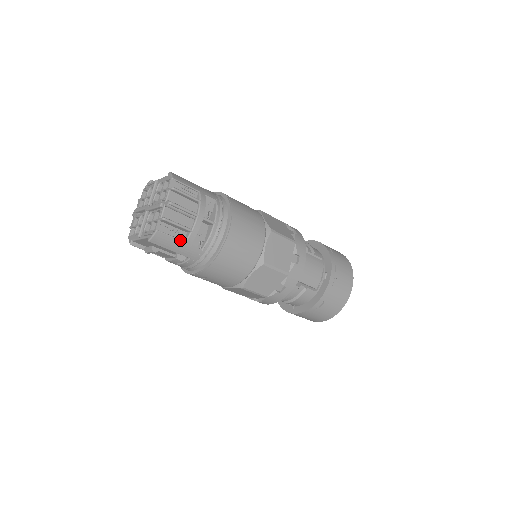
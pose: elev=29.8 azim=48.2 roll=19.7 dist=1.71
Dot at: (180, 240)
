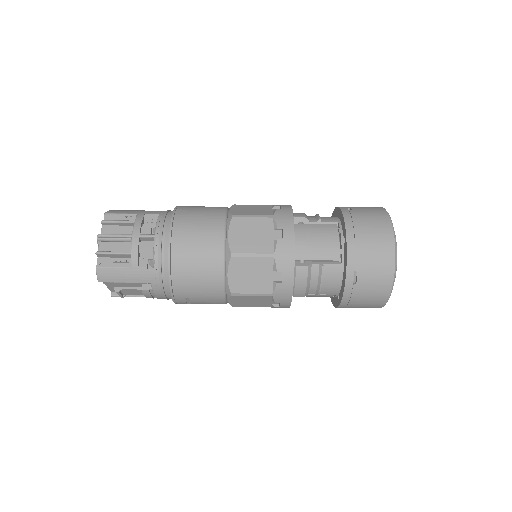
Dot at: (125, 268)
